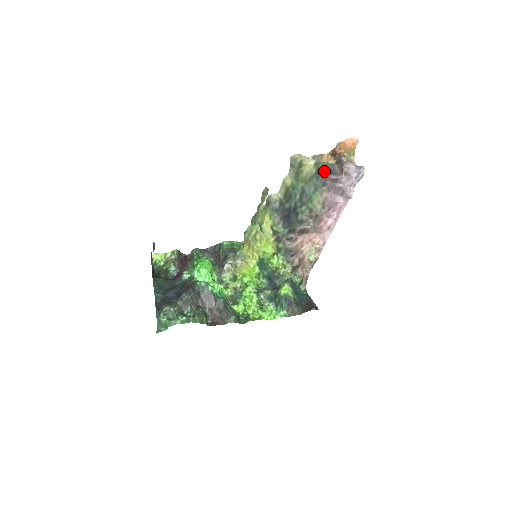
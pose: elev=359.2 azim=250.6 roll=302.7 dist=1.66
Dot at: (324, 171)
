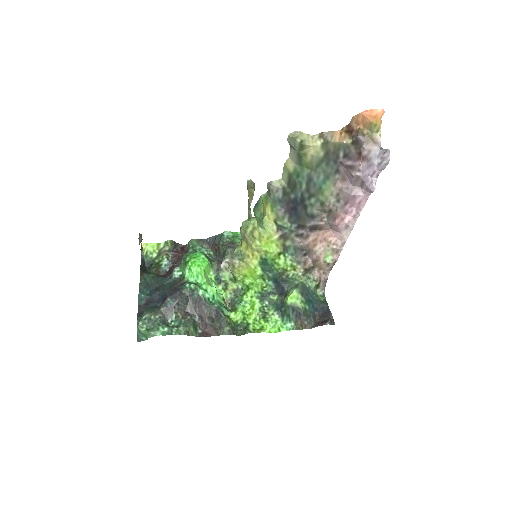
Dot at: (336, 154)
